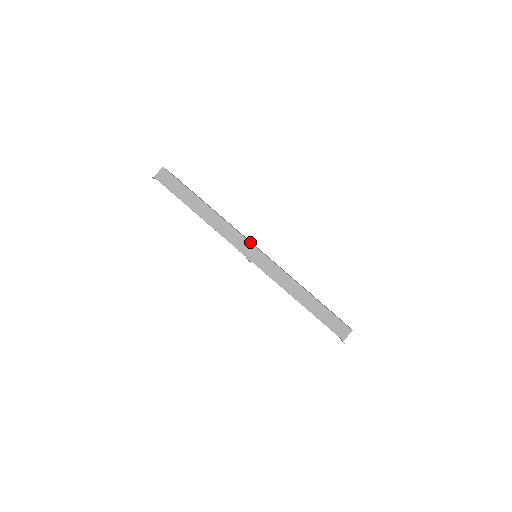
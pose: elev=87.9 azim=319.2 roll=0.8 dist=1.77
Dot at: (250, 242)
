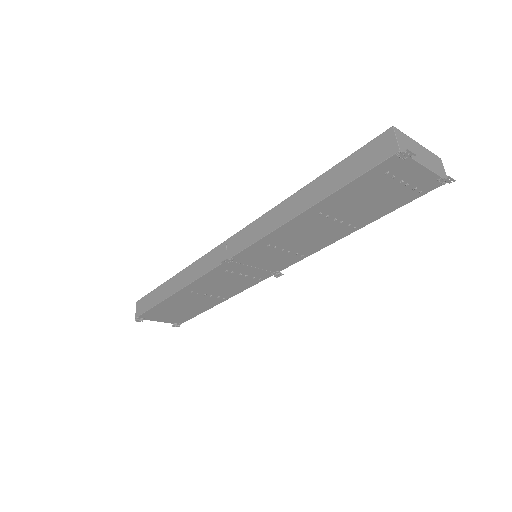
Dot at: (217, 247)
